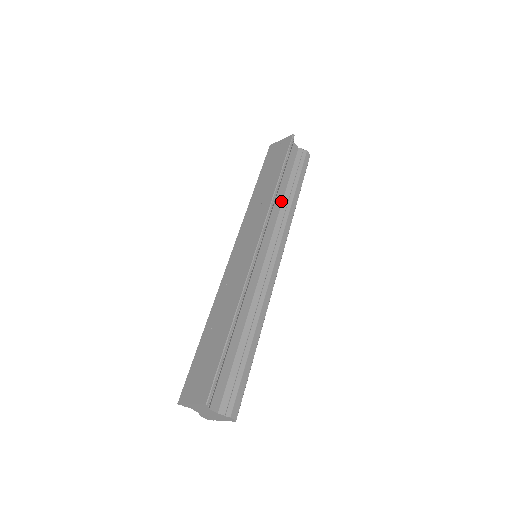
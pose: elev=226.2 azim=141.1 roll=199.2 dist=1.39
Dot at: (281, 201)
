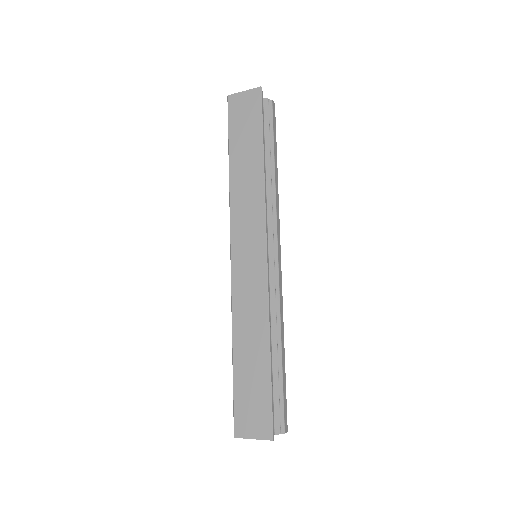
Dot at: occluded
